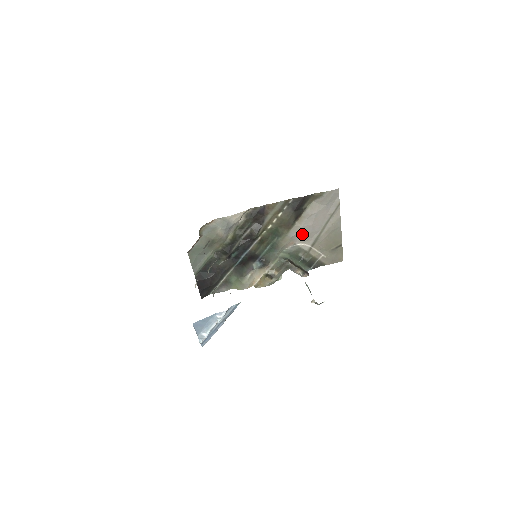
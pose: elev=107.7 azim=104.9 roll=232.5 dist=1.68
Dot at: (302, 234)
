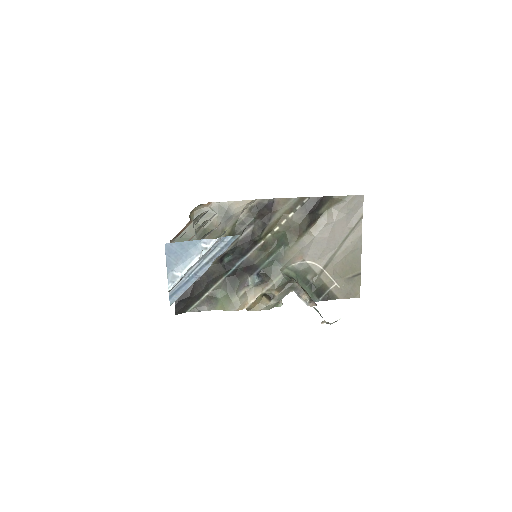
Dot at: (314, 248)
